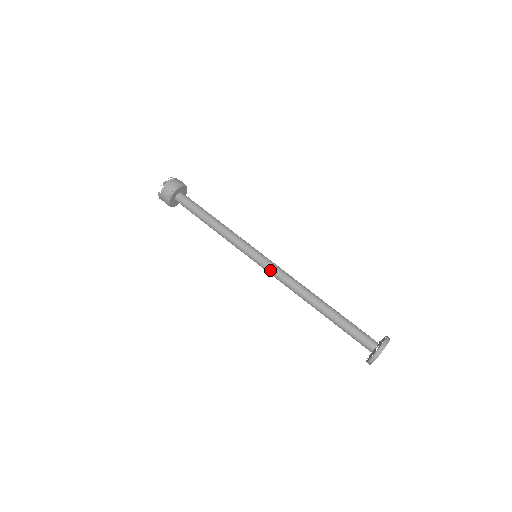
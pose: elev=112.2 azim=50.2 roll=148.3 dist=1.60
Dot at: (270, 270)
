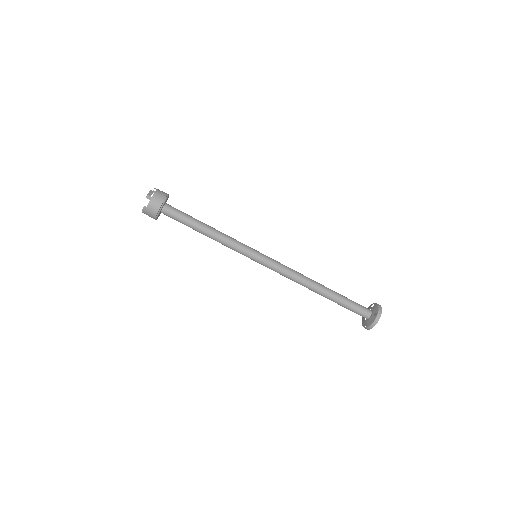
Dot at: (274, 267)
